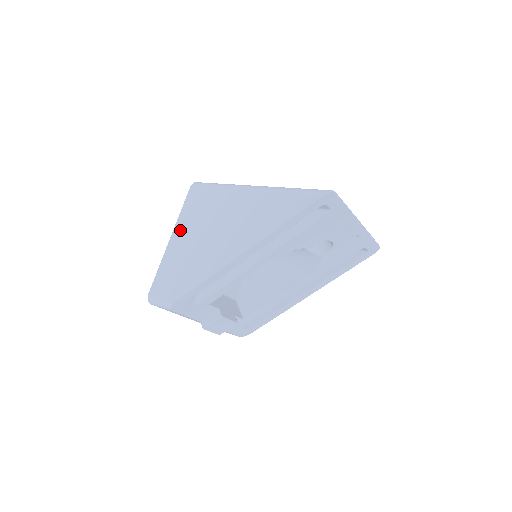
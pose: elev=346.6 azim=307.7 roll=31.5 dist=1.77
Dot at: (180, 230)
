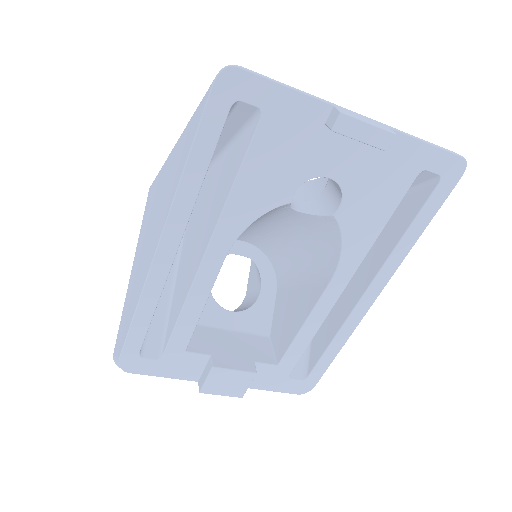
Dot at: (136, 252)
